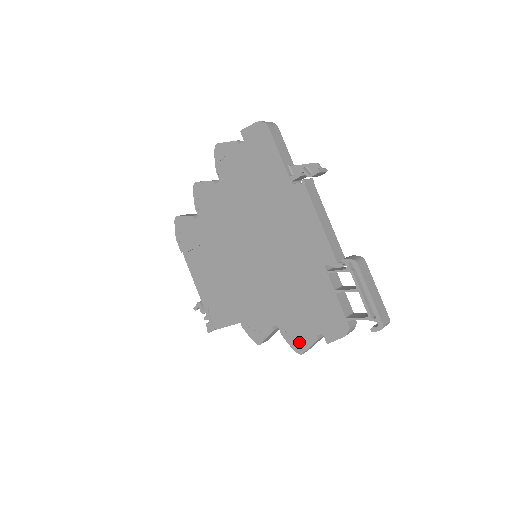
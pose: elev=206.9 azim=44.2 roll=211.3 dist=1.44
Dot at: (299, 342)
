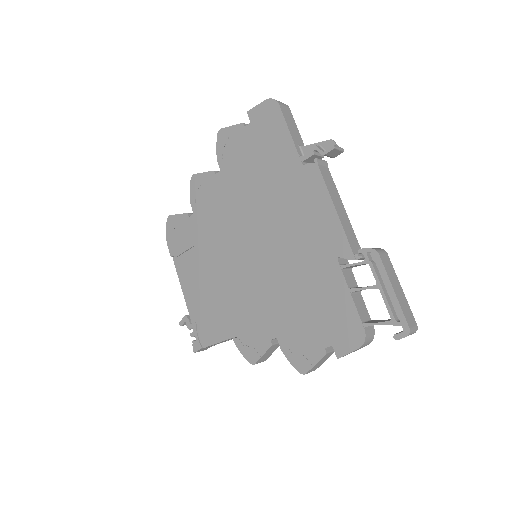
Dot at: (302, 358)
